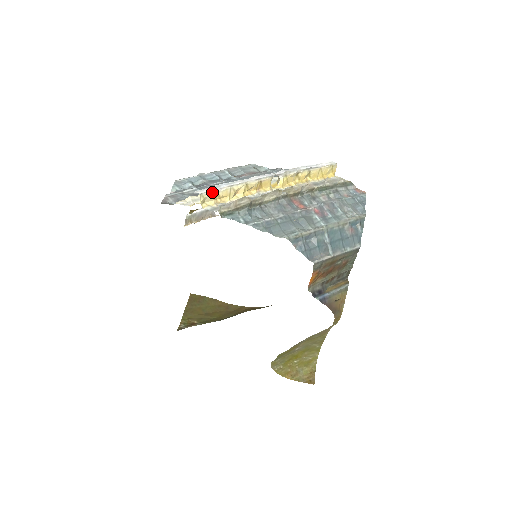
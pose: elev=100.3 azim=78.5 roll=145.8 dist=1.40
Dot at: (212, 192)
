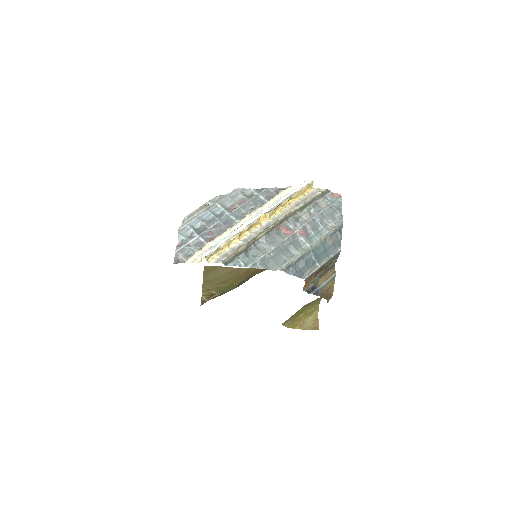
Dot at: (214, 251)
